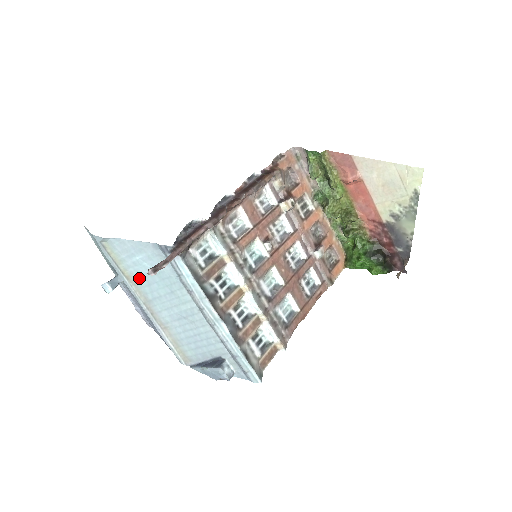
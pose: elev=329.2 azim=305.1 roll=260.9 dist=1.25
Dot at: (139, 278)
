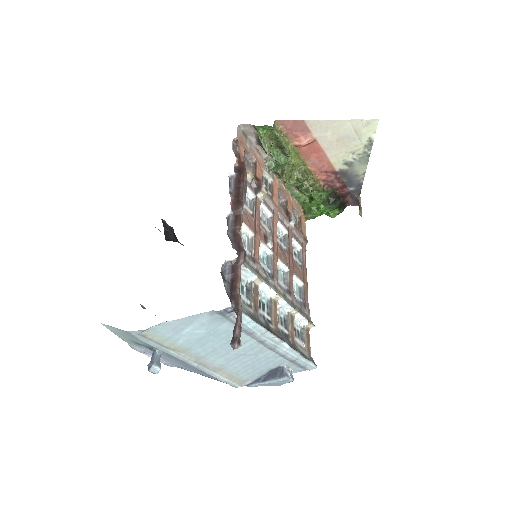
Dot at: (189, 345)
